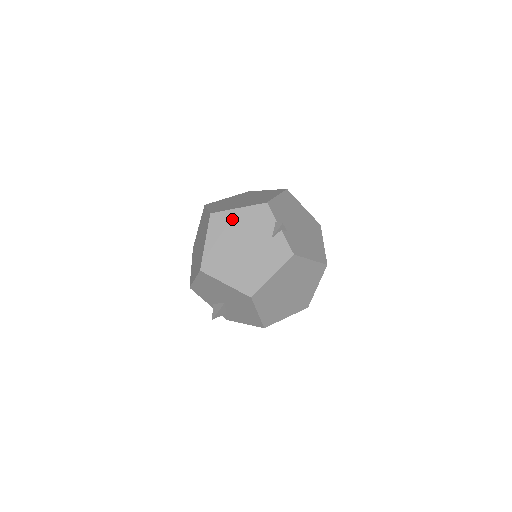
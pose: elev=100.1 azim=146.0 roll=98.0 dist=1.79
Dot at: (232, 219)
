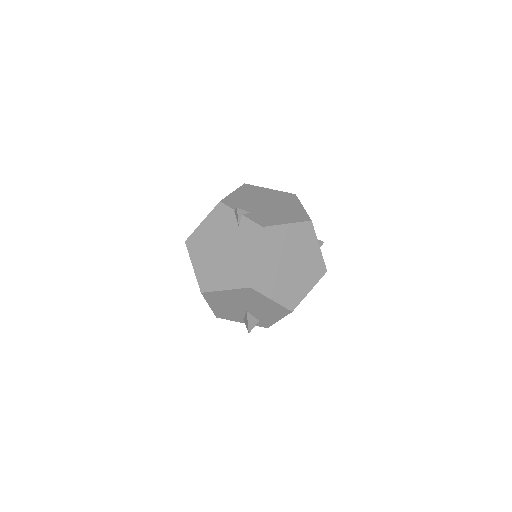
Dot at: (202, 234)
